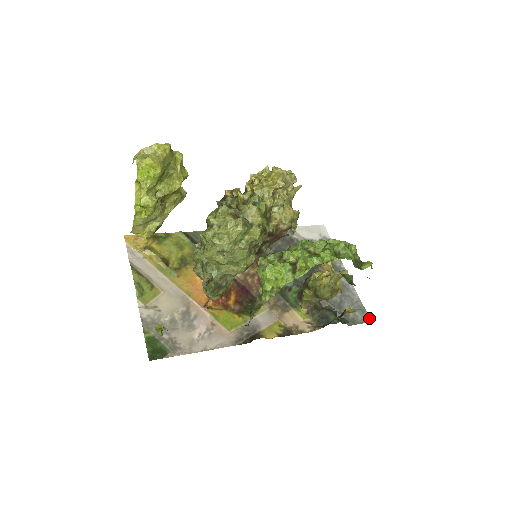
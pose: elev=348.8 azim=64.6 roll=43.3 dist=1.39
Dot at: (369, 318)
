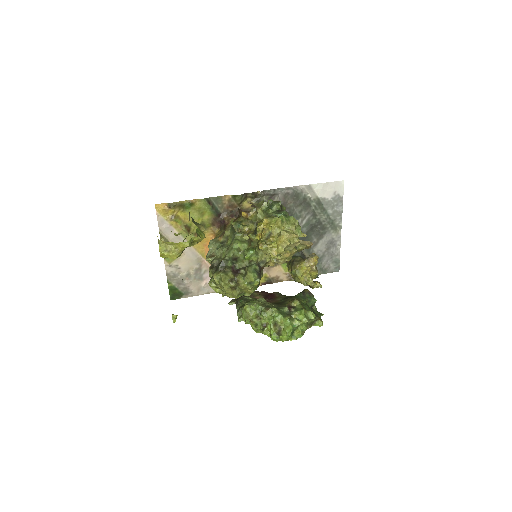
Dot at: (339, 268)
